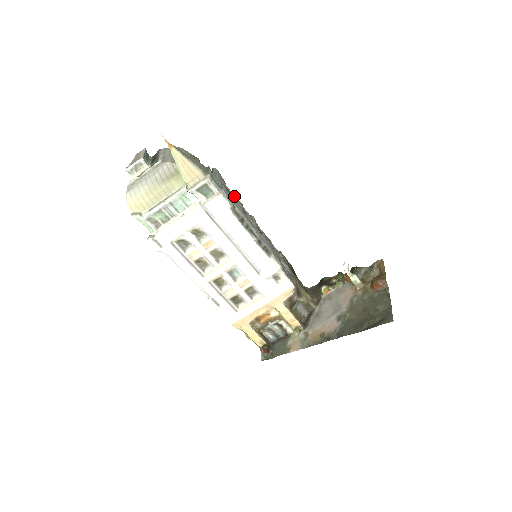
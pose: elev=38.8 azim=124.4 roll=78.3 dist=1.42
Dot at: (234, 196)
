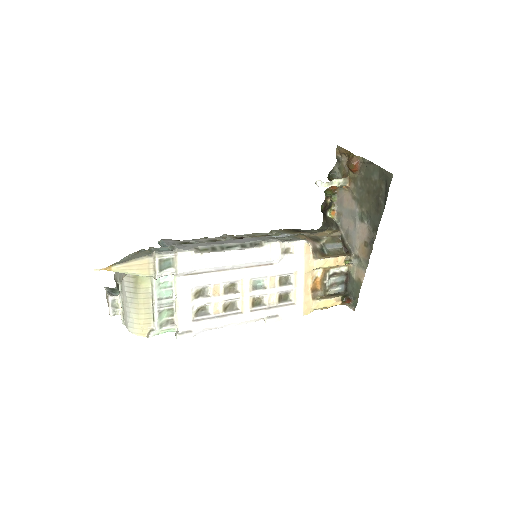
Dot at: (194, 240)
